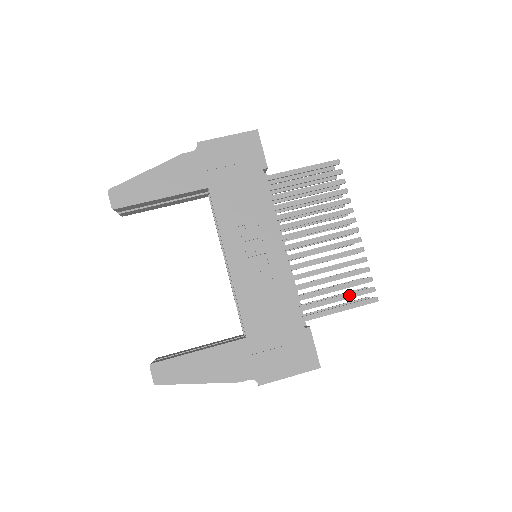
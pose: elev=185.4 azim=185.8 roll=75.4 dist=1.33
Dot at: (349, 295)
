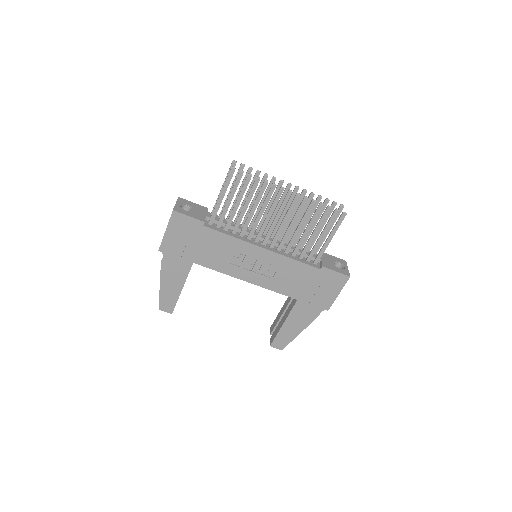
Dot at: (326, 228)
